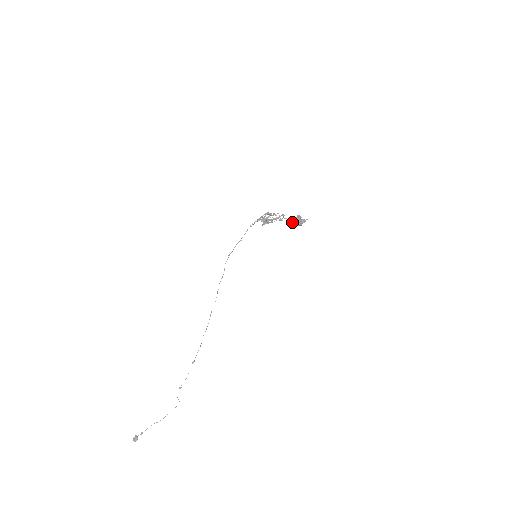
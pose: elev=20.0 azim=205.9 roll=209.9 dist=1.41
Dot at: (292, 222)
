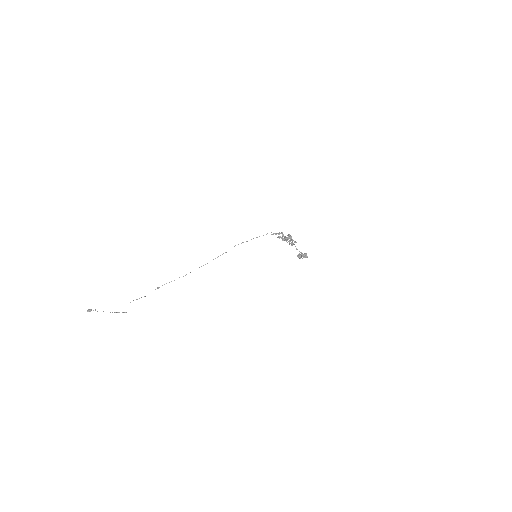
Dot at: (298, 254)
